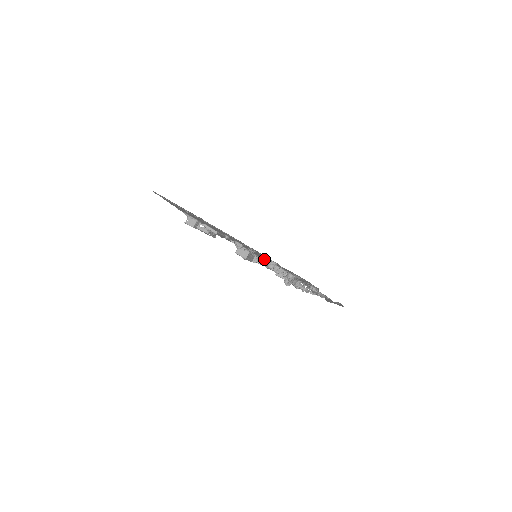
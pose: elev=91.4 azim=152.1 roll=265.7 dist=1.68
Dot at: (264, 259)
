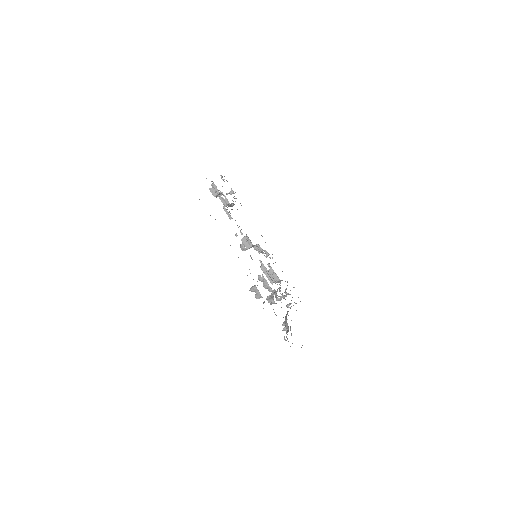
Dot at: (255, 289)
